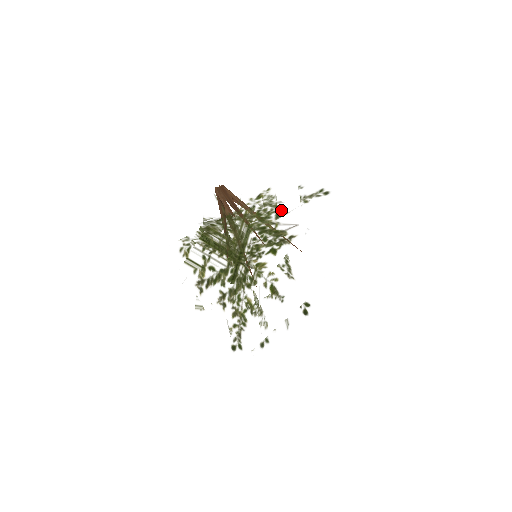
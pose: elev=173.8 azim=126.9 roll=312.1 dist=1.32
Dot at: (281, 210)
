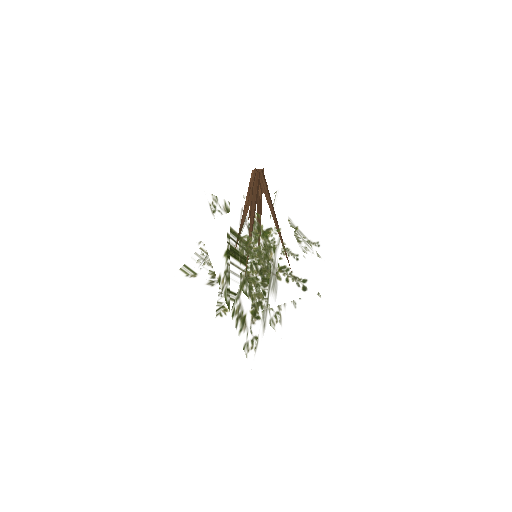
Dot at: occluded
